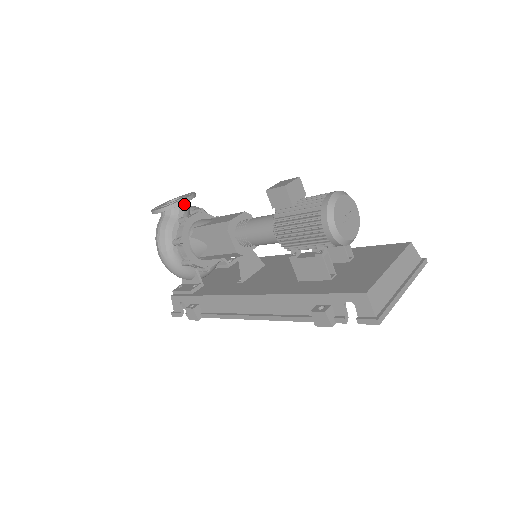
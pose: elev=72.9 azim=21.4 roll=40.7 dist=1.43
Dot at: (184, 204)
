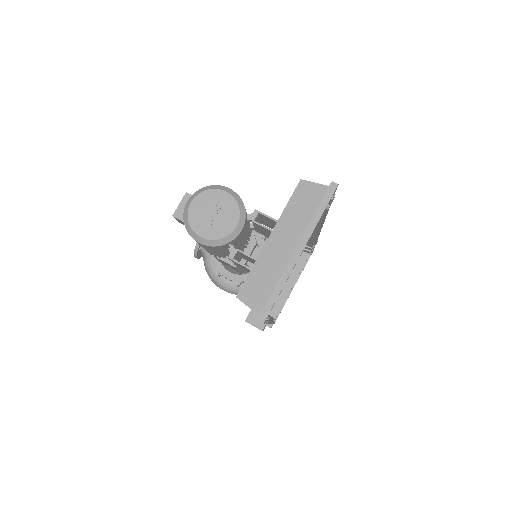
Dot at: occluded
